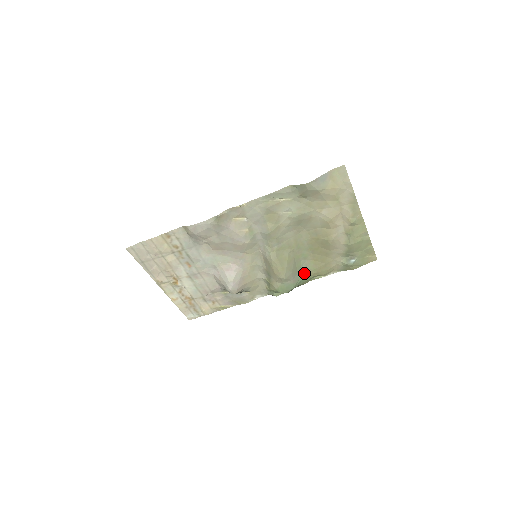
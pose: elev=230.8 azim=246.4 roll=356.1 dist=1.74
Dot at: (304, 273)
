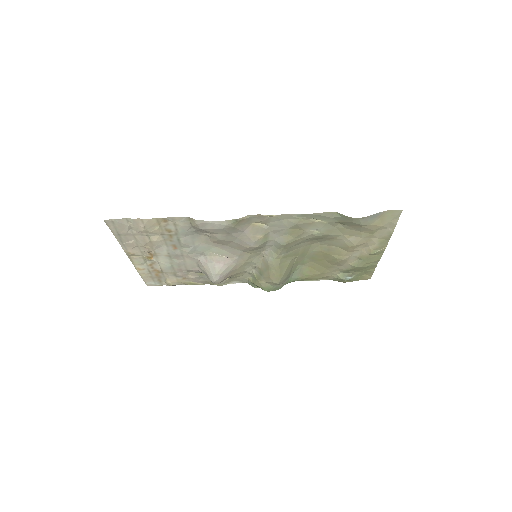
Dot at: (295, 276)
